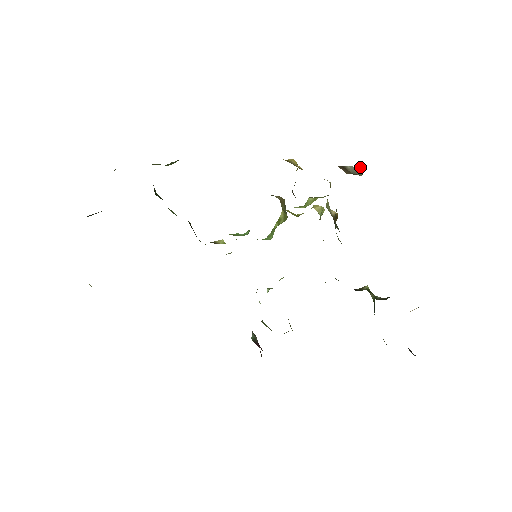
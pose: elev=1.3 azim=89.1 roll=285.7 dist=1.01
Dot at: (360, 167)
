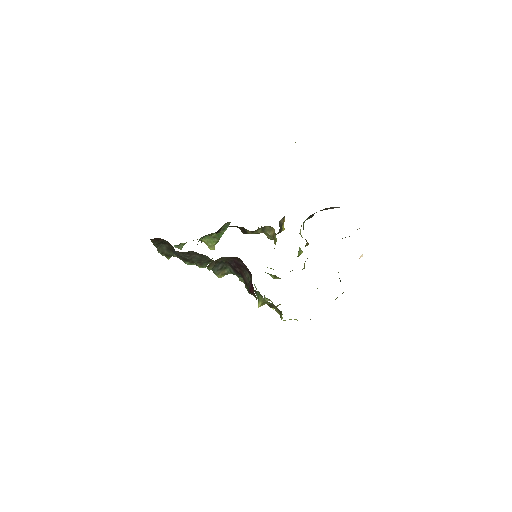
Dot at: occluded
